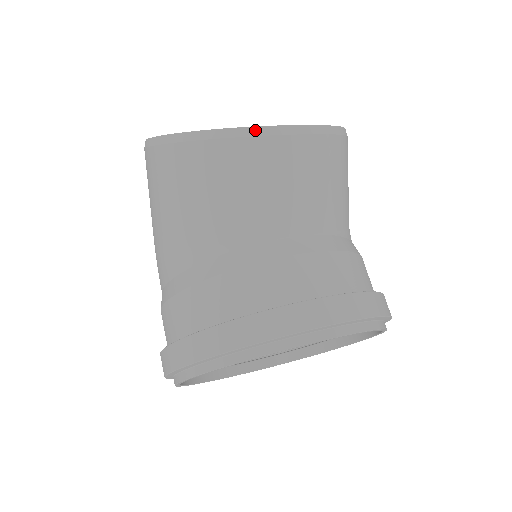
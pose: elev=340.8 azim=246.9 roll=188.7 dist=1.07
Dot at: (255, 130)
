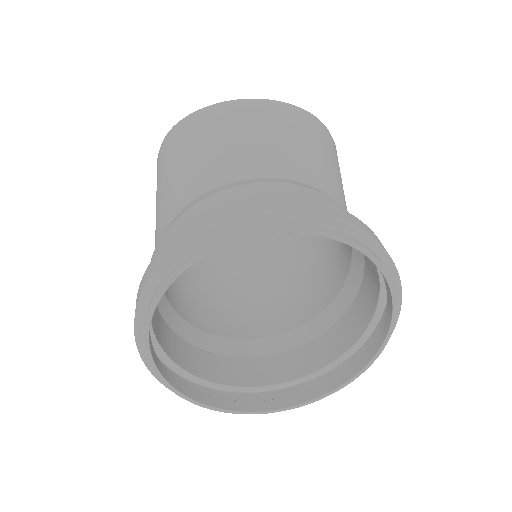
Dot at: (232, 102)
